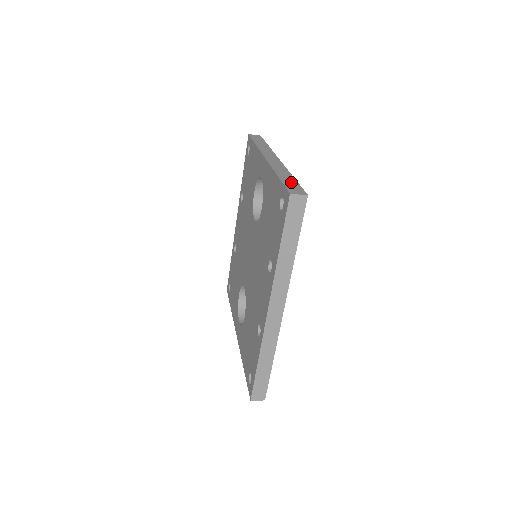
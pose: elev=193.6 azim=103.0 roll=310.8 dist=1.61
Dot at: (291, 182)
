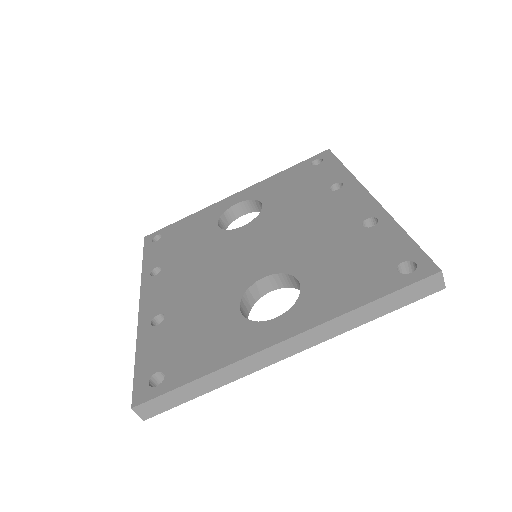
Dot at: occluded
